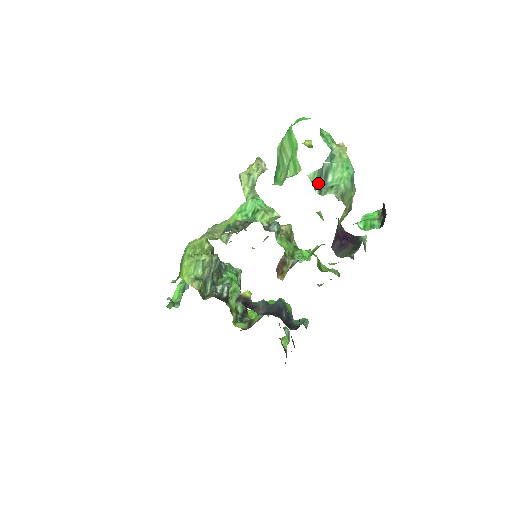
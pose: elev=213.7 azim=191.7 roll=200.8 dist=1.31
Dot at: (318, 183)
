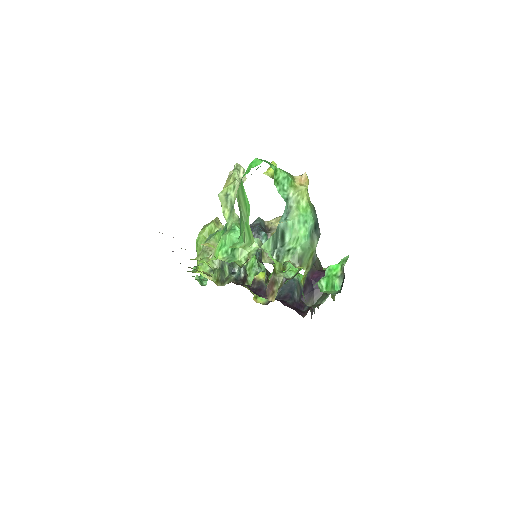
Dot at: (275, 247)
